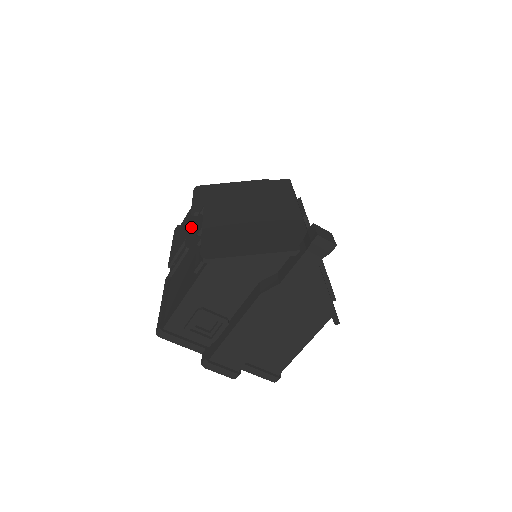
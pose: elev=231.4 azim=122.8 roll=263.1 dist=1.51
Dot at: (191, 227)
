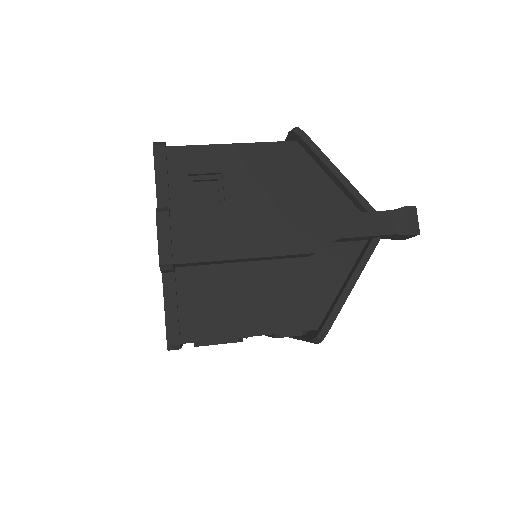
Dot at: occluded
